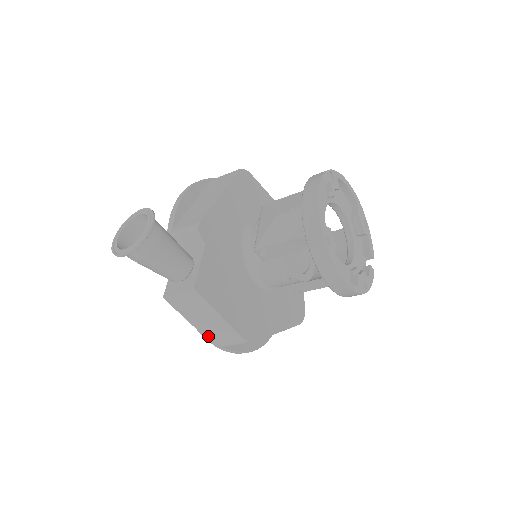
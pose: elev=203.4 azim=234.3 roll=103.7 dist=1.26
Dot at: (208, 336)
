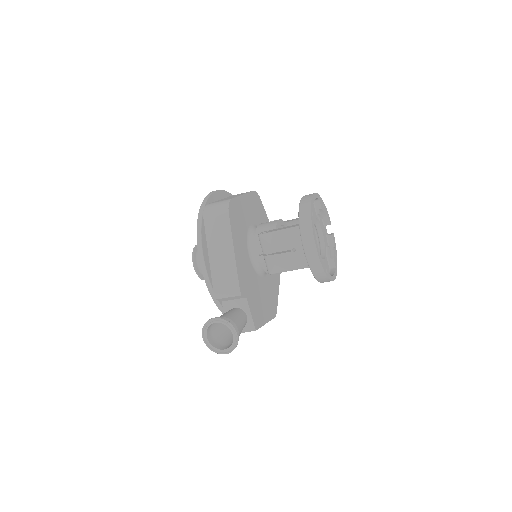
Dot at: occluded
